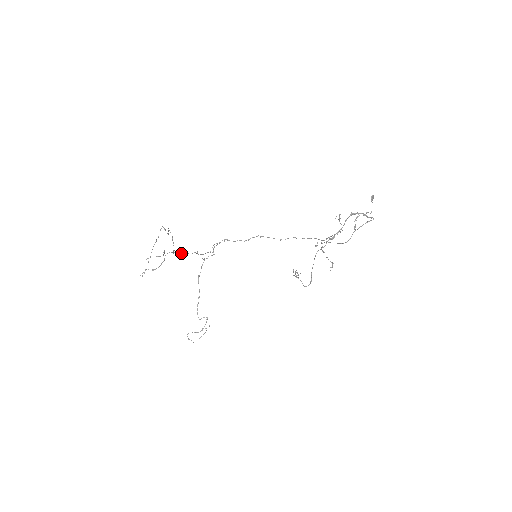
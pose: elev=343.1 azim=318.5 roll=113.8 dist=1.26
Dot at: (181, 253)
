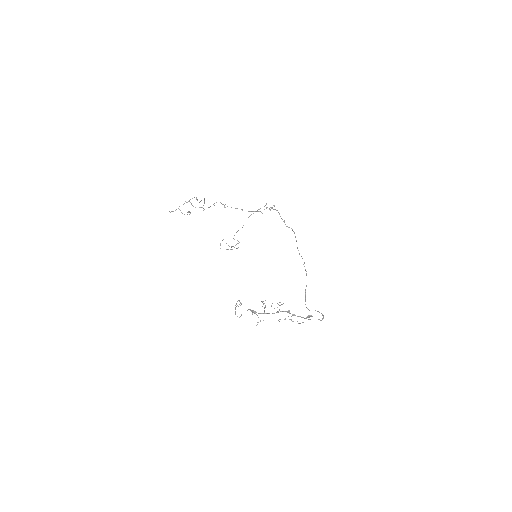
Dot at: (224, 205)
